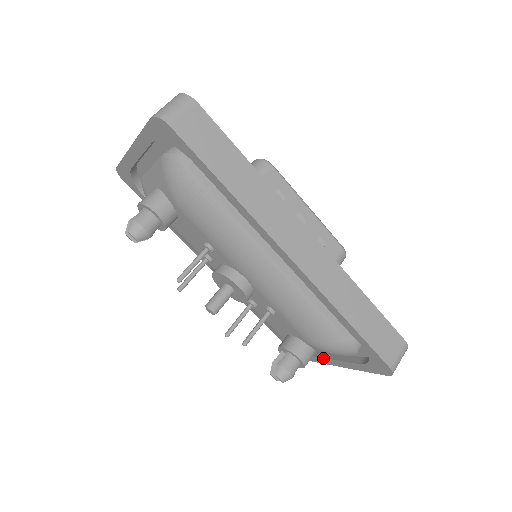
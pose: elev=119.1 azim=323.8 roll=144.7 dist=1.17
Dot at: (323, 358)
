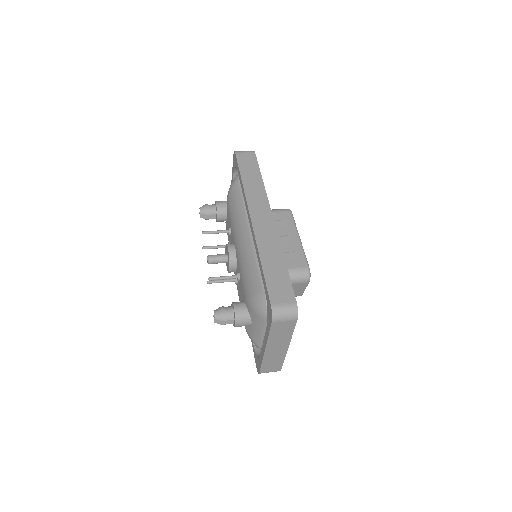
Dot at: (261, 350)
